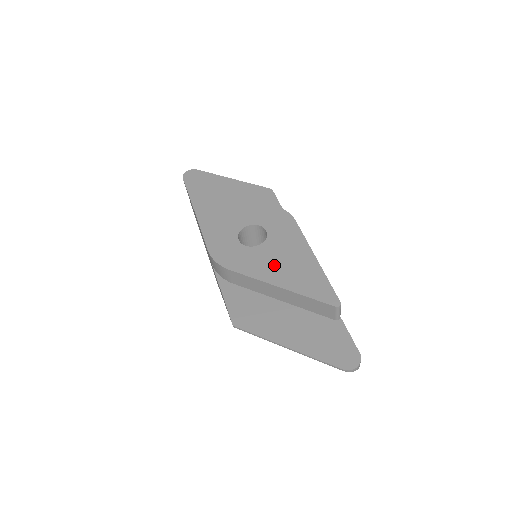
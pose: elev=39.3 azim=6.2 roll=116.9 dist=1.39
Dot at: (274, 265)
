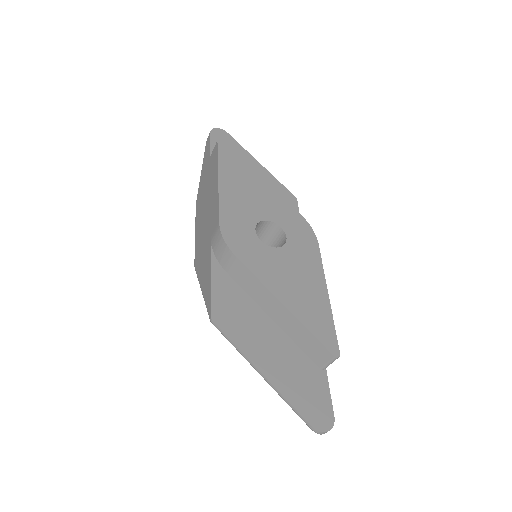
Dot at: (284, 277)
